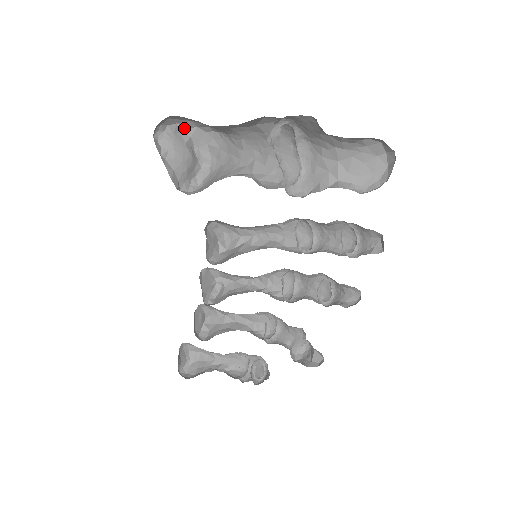
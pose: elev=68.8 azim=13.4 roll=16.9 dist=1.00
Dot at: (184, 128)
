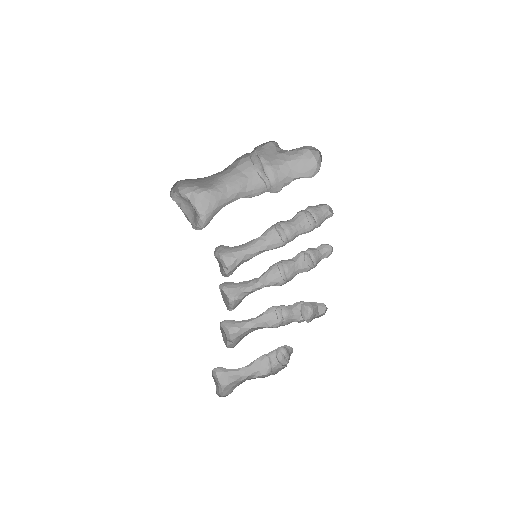
Dot at: (184, 194)
